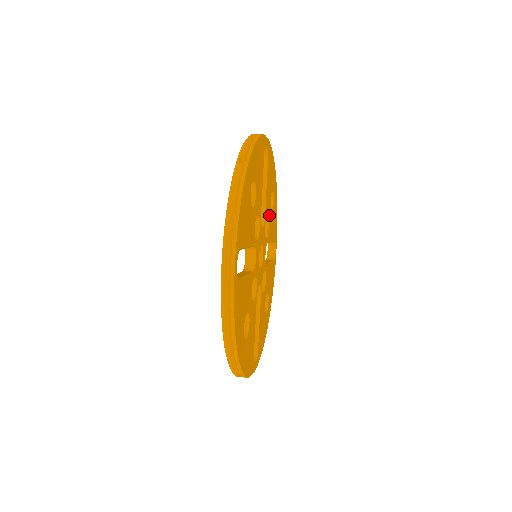
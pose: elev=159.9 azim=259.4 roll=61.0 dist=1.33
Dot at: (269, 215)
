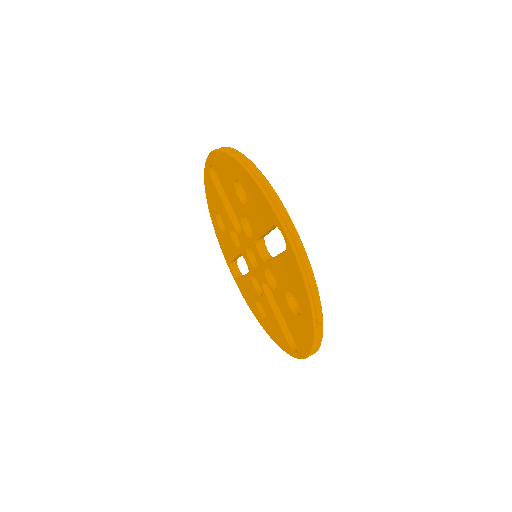
Dot at: occluded
